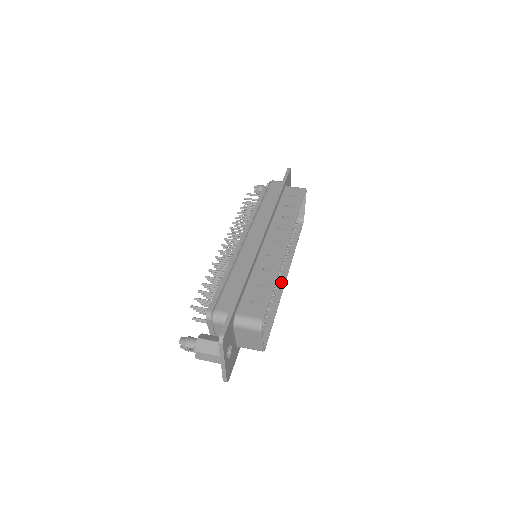
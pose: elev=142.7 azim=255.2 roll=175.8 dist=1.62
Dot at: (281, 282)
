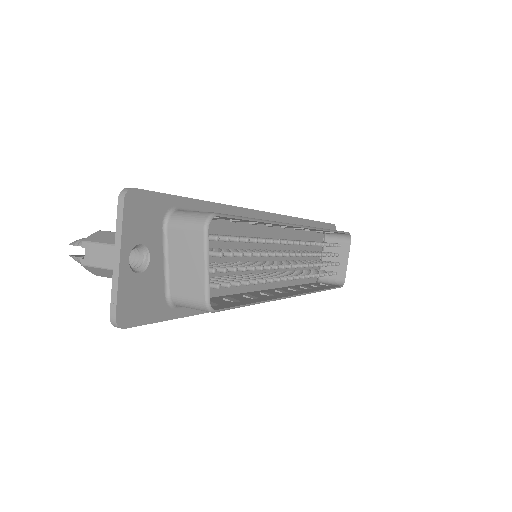
Dot at: (285, 294)
